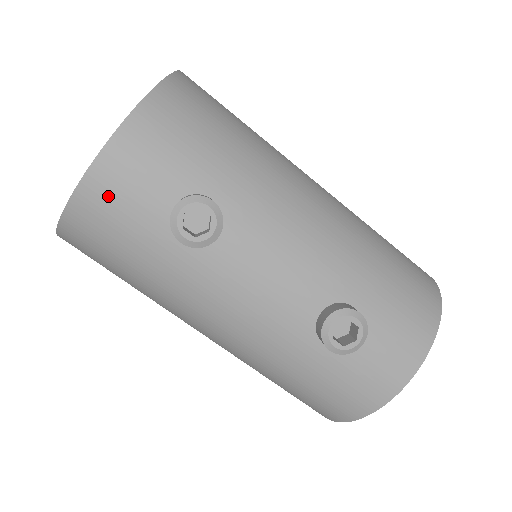
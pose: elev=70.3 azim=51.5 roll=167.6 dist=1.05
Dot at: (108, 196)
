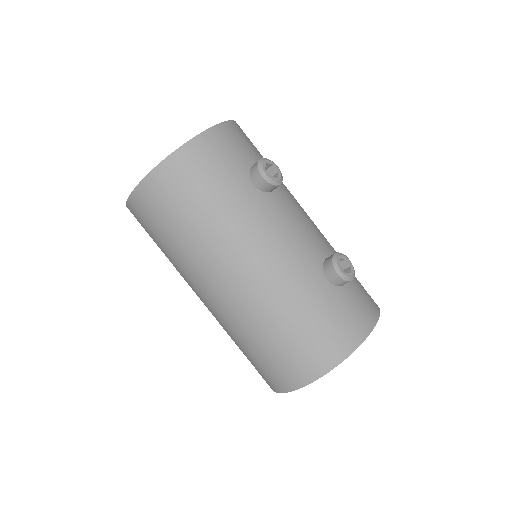
Dot at: (218, 145)
